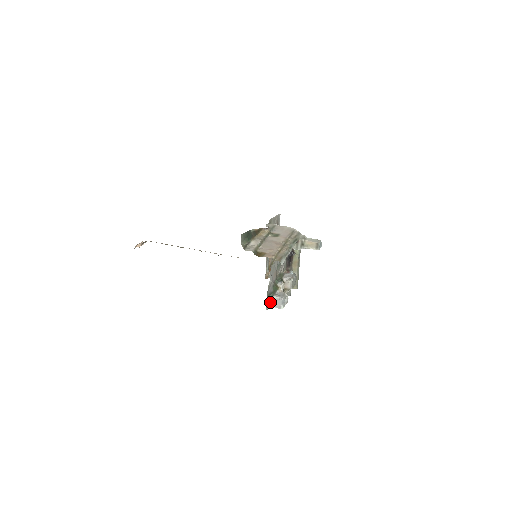
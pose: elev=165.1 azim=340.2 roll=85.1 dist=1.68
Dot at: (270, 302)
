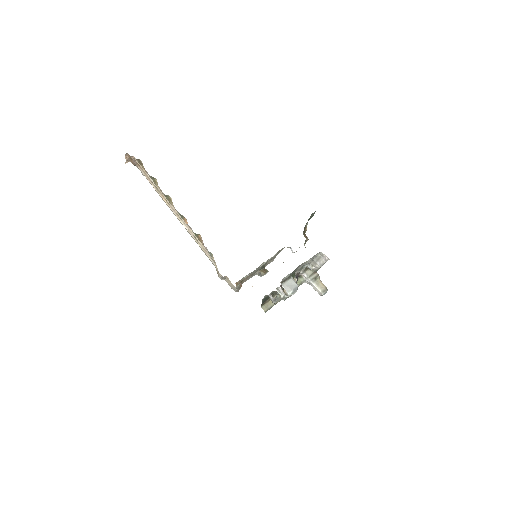
Dot at: (288, 277)
